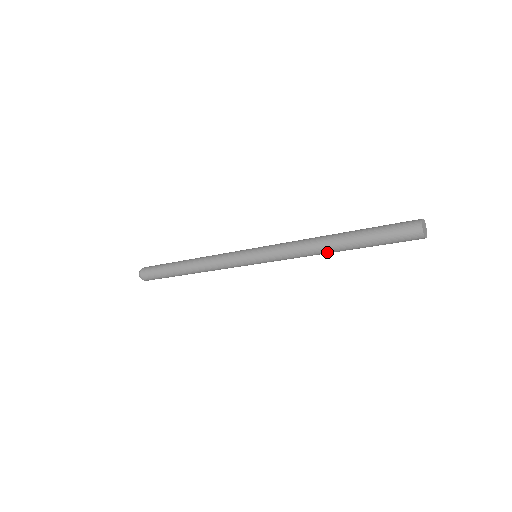
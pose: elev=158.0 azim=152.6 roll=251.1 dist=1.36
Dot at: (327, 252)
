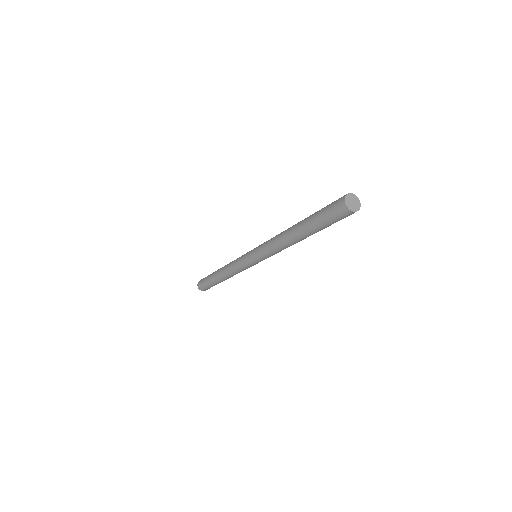
Dot at: occluded
